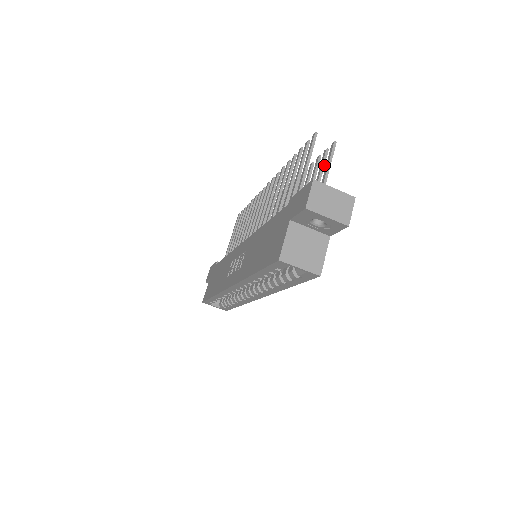
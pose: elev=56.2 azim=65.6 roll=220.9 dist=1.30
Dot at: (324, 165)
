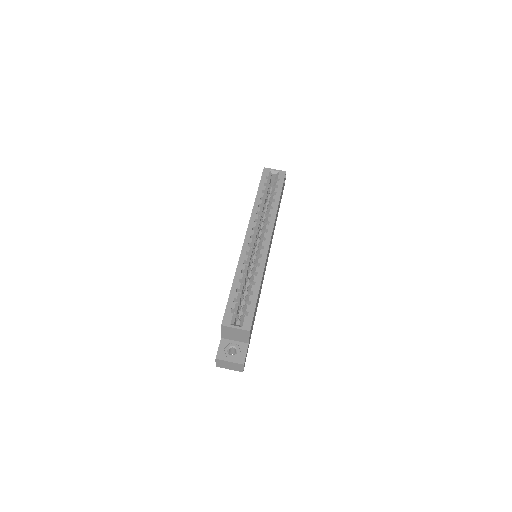
Dot at: occluded
